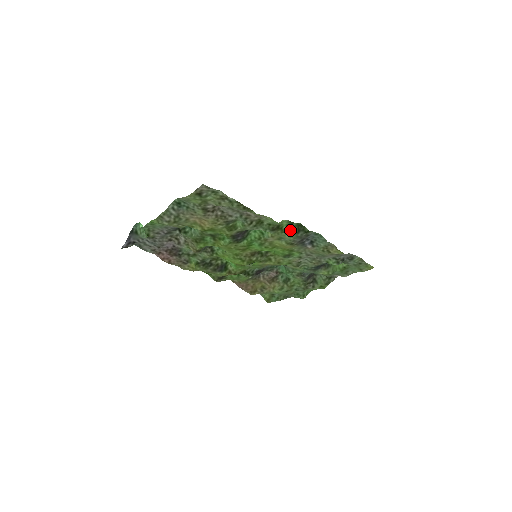
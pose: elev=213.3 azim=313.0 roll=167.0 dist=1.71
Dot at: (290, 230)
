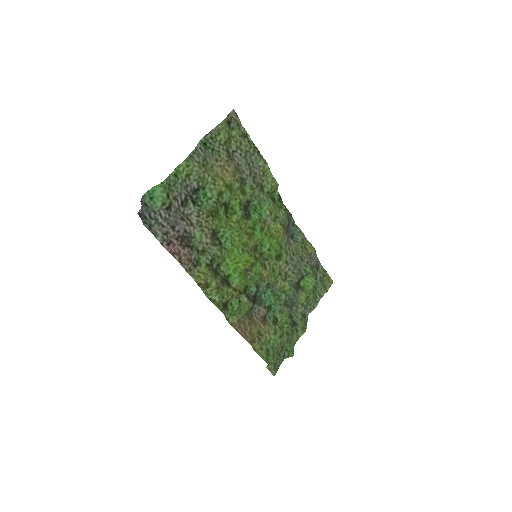
Dot at: (281, 206)
